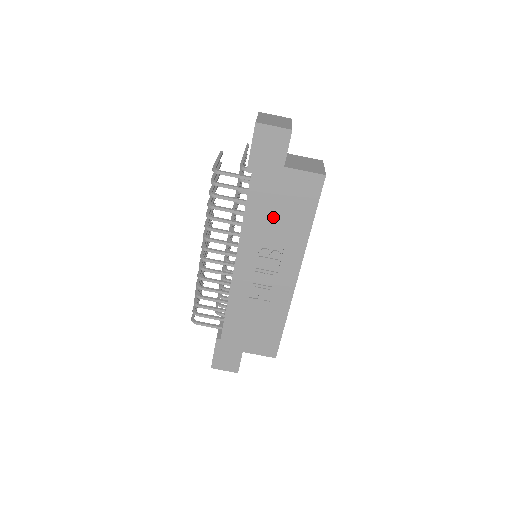
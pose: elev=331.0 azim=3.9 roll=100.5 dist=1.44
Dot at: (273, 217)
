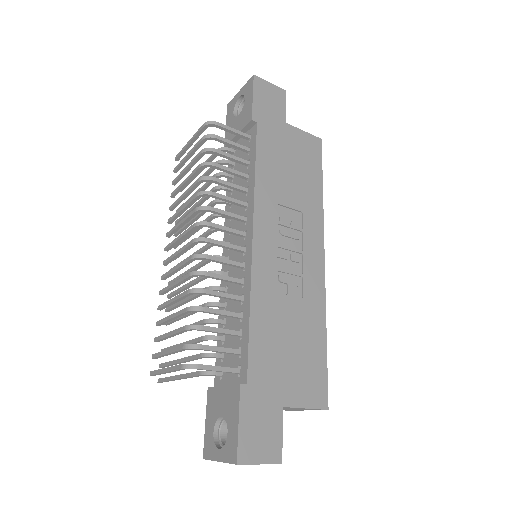
Dot at: (285, 176)
